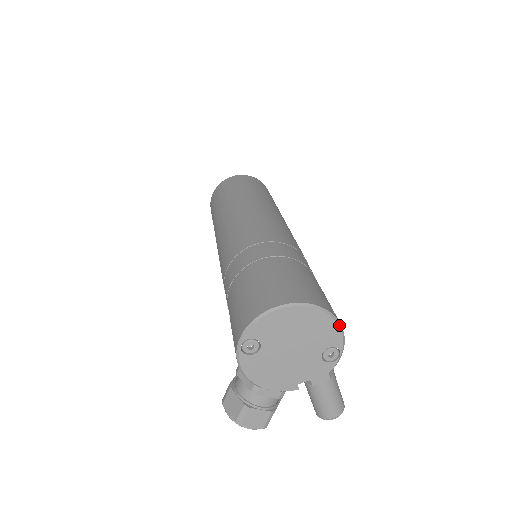
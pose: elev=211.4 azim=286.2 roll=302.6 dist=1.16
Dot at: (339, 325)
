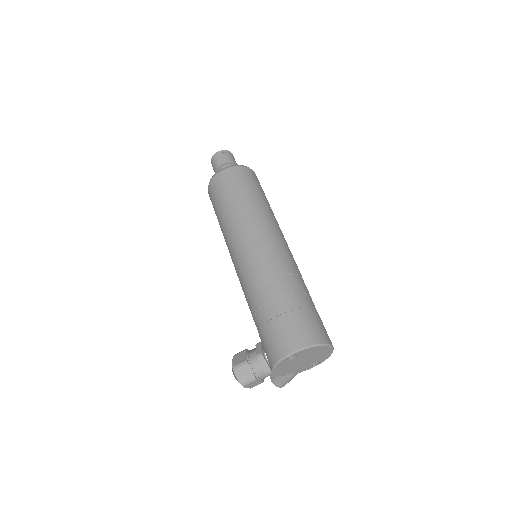
Dot at: occluded
